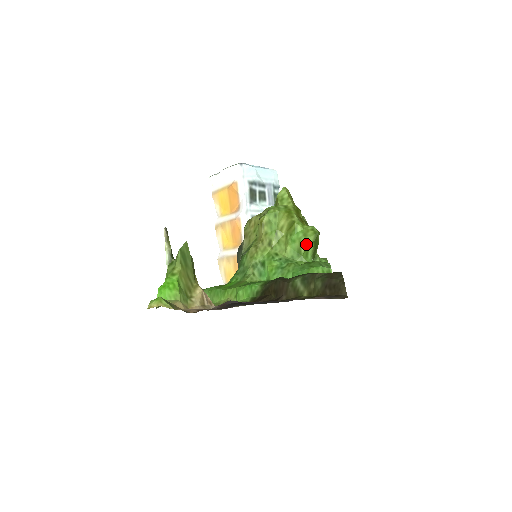
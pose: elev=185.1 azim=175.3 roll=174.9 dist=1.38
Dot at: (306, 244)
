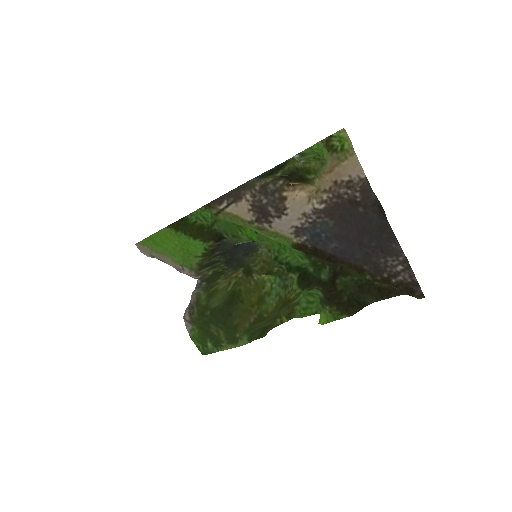
Dot at: occluded
